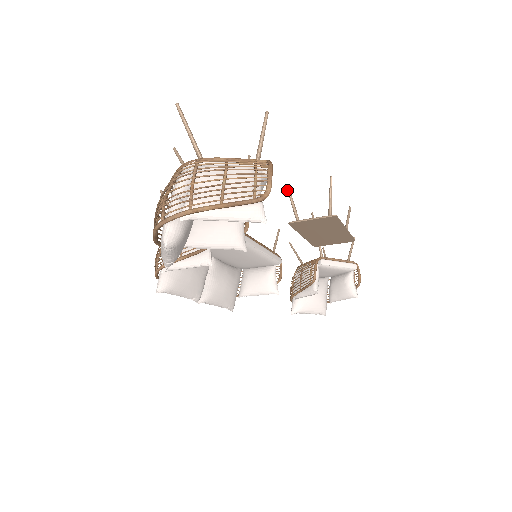
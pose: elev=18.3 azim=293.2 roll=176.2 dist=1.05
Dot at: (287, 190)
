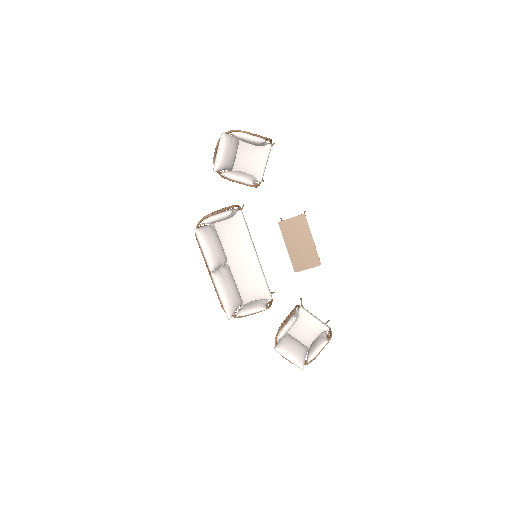
Dot at: (281, 219)
